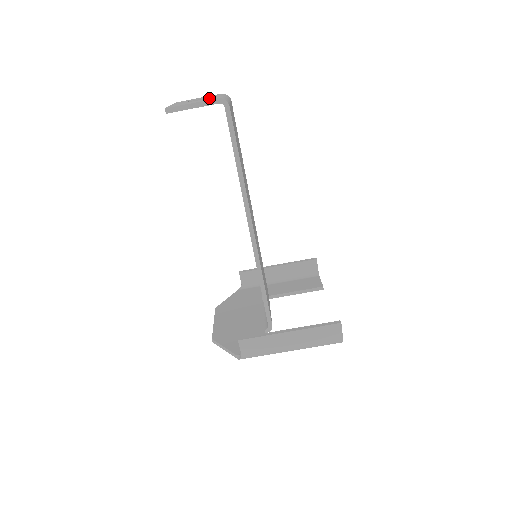
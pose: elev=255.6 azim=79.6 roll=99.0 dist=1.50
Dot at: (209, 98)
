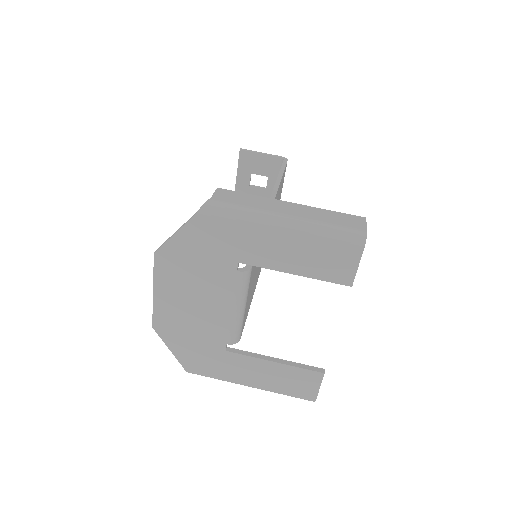
Dot at: (270, 171)
